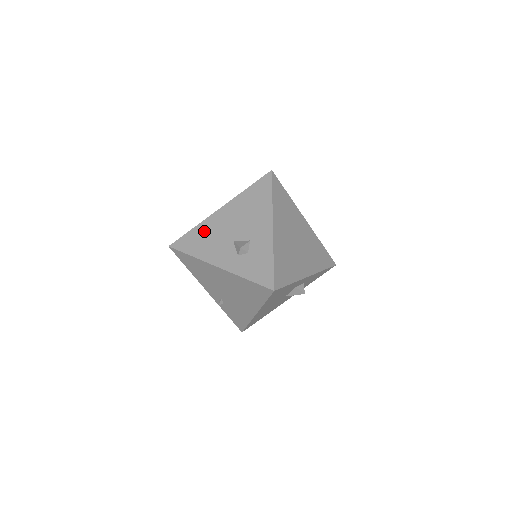
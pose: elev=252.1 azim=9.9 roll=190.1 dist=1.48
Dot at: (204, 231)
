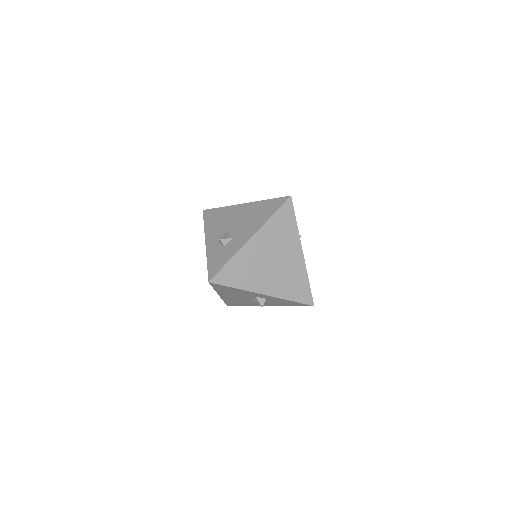
Dot at: (223, 213)
